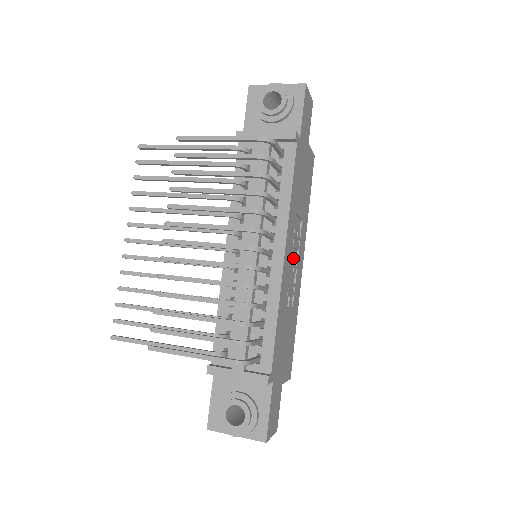
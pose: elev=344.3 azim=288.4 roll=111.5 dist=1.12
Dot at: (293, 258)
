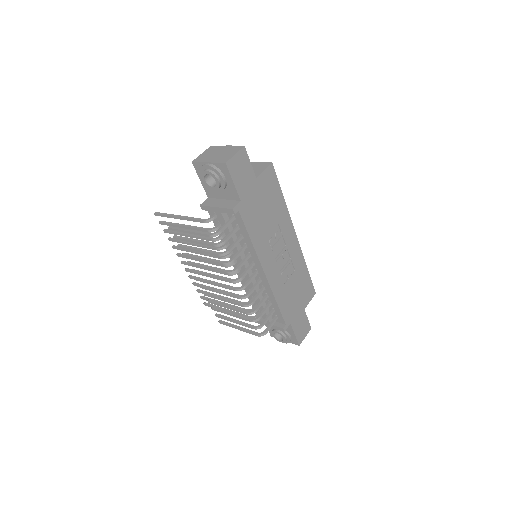
Dot at: (280, 251)
